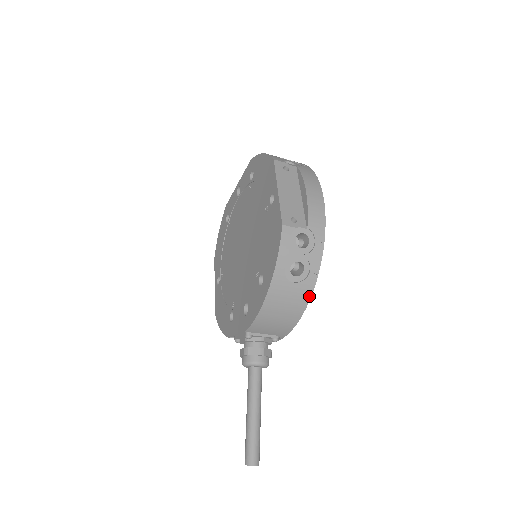
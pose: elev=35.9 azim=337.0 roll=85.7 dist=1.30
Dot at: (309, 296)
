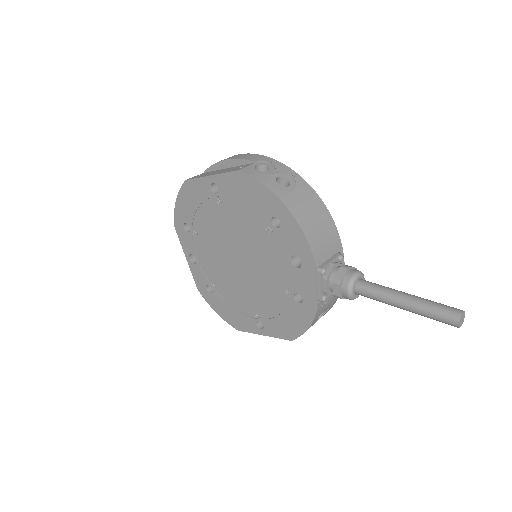
Dot at: (313, 192)
